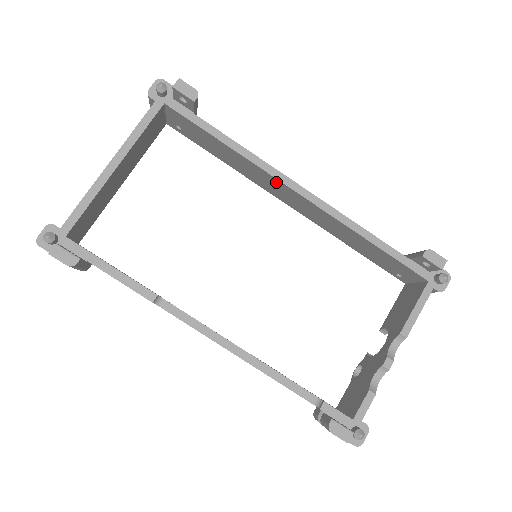
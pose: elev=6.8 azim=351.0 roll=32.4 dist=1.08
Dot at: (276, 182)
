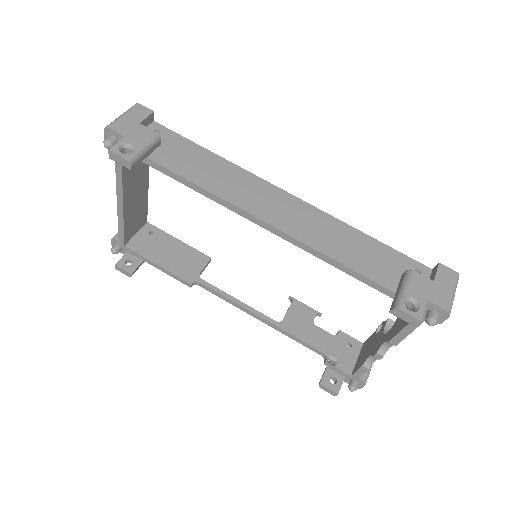
Dot at: occluded
